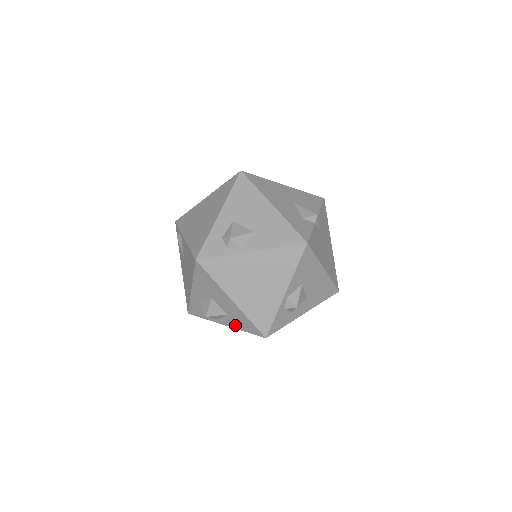
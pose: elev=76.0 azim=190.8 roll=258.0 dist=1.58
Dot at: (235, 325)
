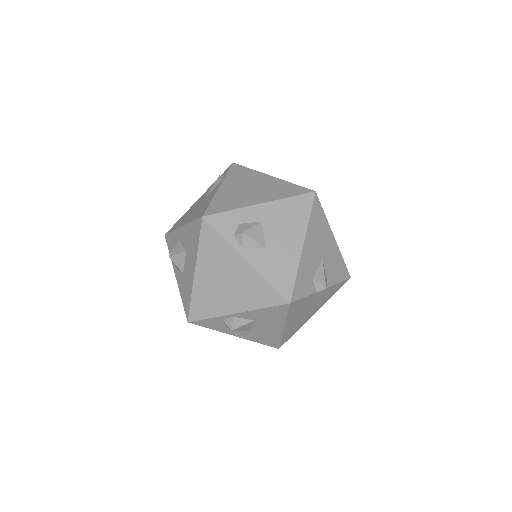
Dot at: (181, 286)
